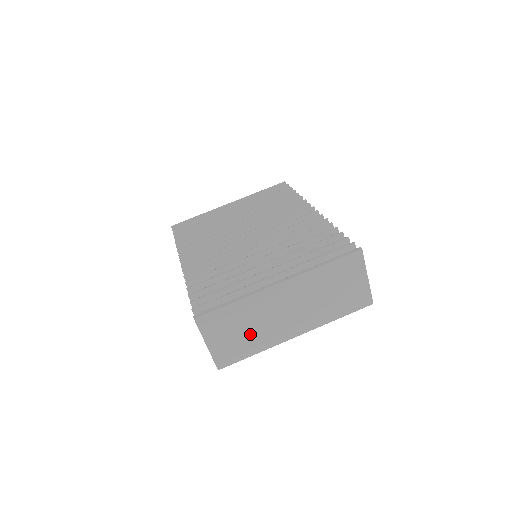
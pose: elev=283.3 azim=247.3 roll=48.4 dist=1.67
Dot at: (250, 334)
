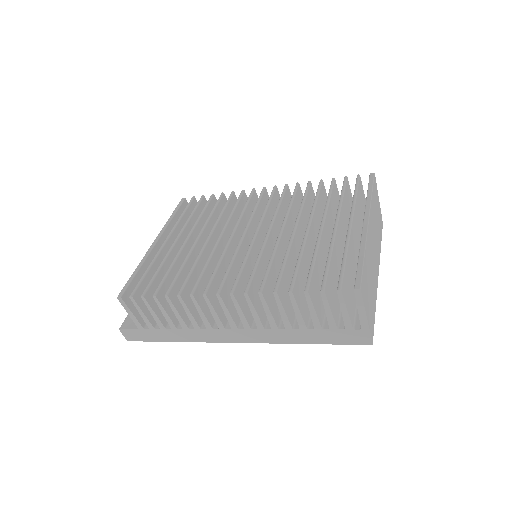
Dot at: (372, 288)
